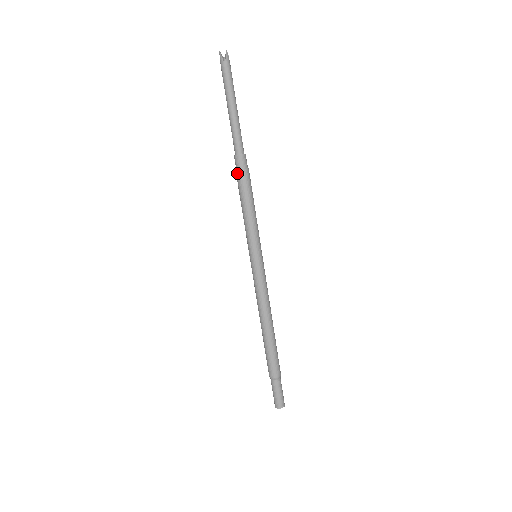
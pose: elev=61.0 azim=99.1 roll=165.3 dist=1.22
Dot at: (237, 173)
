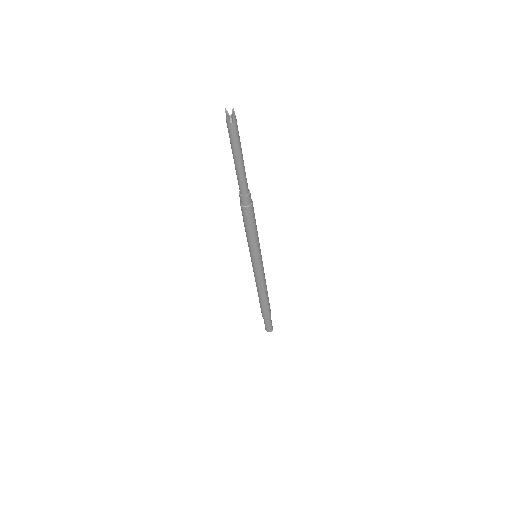
Dot at: (242, 208)
